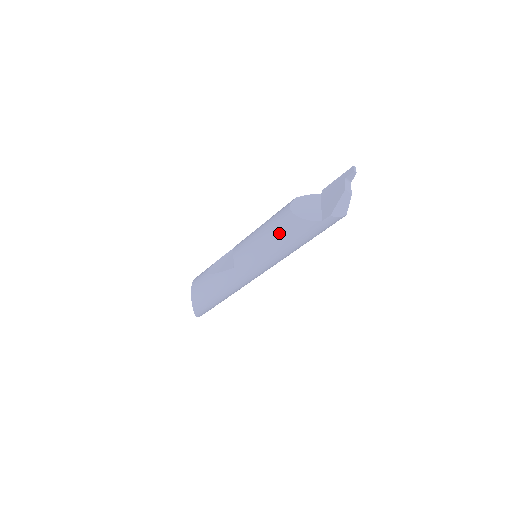
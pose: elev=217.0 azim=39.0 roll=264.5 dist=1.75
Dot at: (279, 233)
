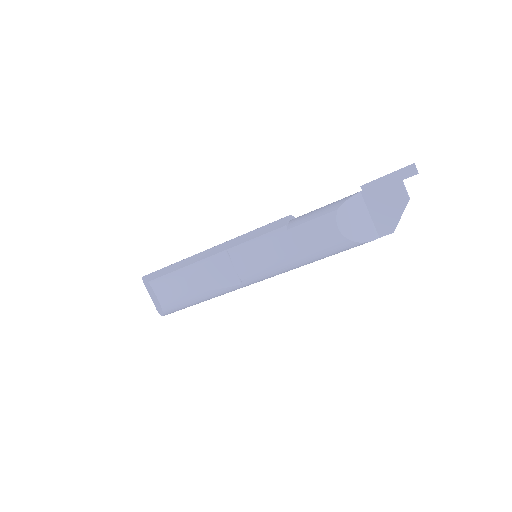
Dot at: (321, 255)
